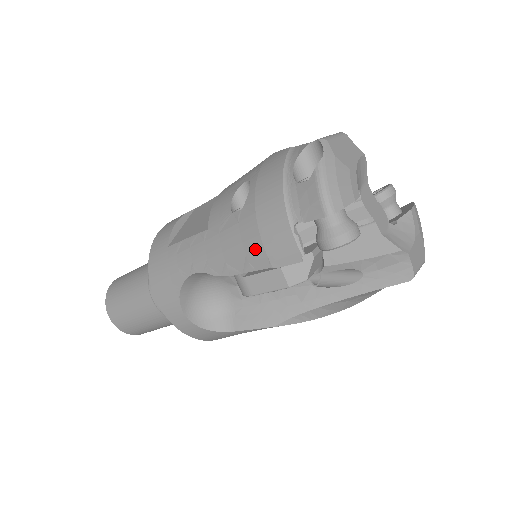
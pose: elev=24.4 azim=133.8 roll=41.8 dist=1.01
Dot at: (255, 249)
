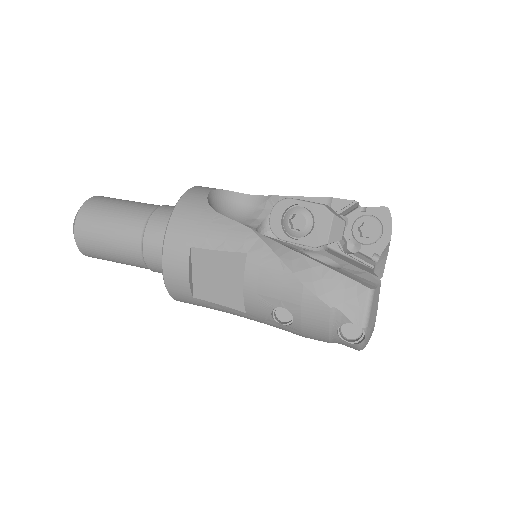
Dot at: occluded
